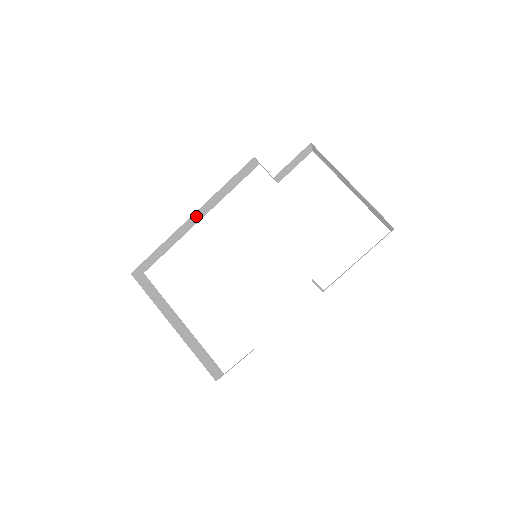
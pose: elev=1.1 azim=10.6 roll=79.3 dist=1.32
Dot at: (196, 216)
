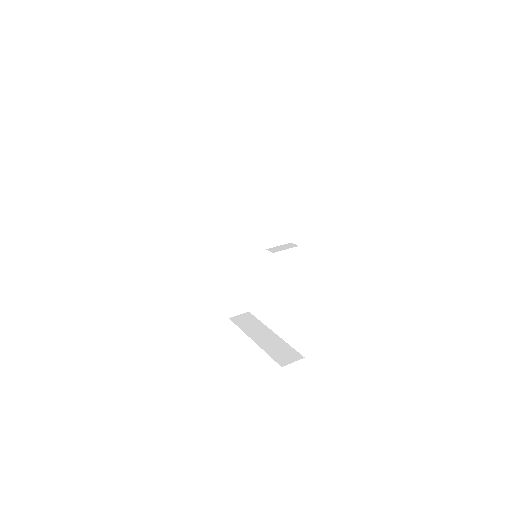
Dot at: (229, 256)
